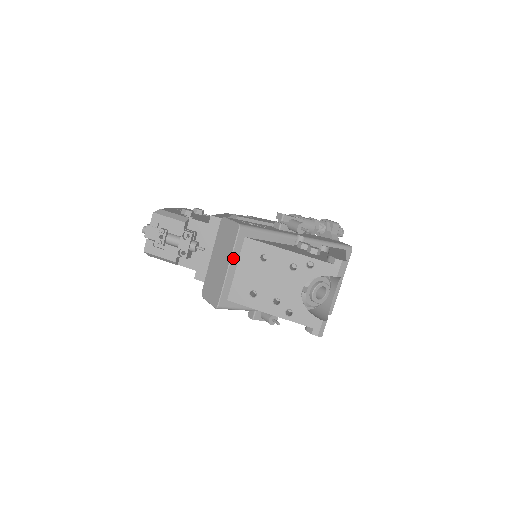
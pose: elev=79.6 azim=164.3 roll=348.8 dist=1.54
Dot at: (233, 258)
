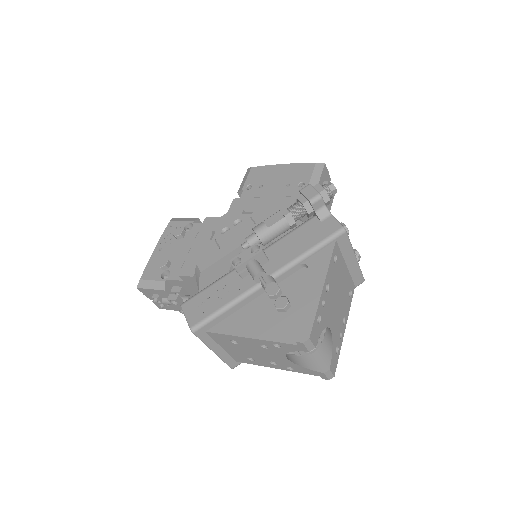
Dot at: (211, 346)
